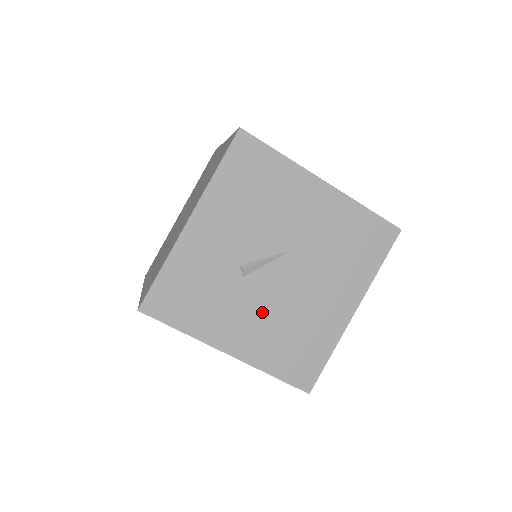
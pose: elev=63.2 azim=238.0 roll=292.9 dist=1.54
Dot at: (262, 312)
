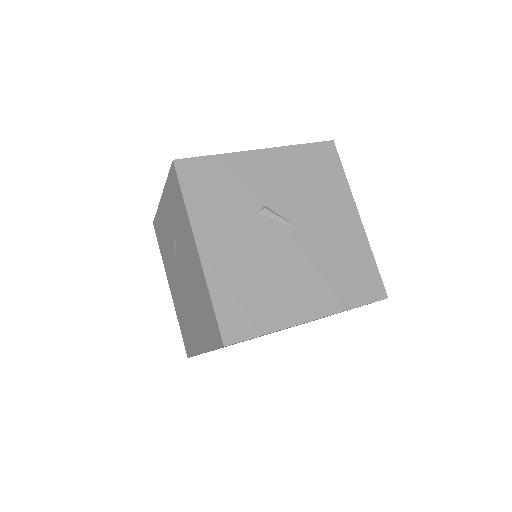
Dot at: (249, 248)
